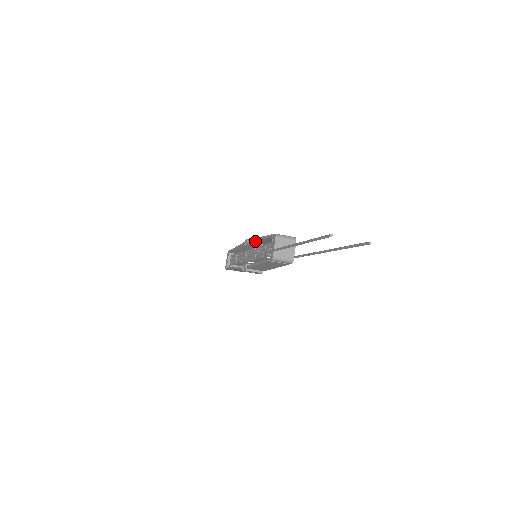
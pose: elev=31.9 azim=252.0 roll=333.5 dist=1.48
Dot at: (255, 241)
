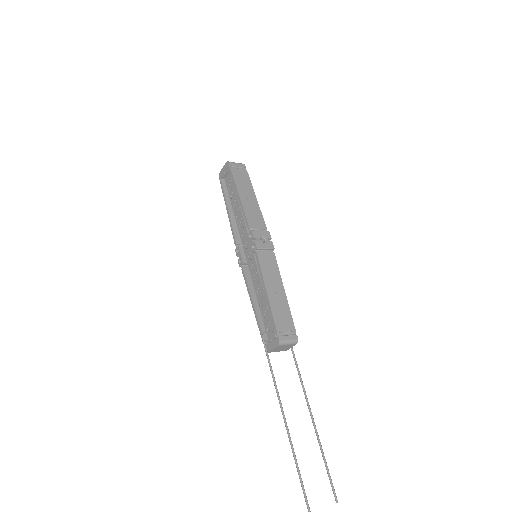
Dot at: (260, 269)
